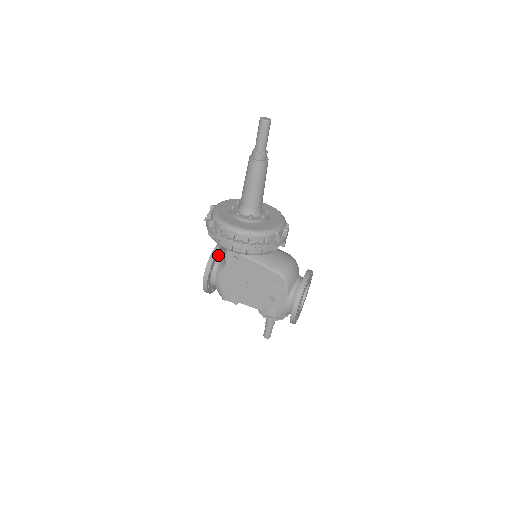
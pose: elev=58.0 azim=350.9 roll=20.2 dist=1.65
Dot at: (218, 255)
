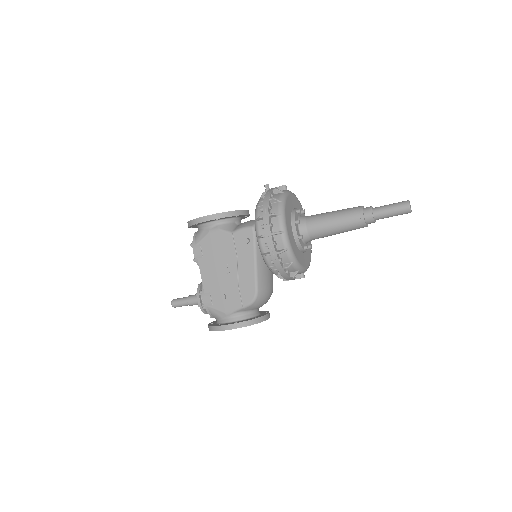
Dot at: (236, 217)
